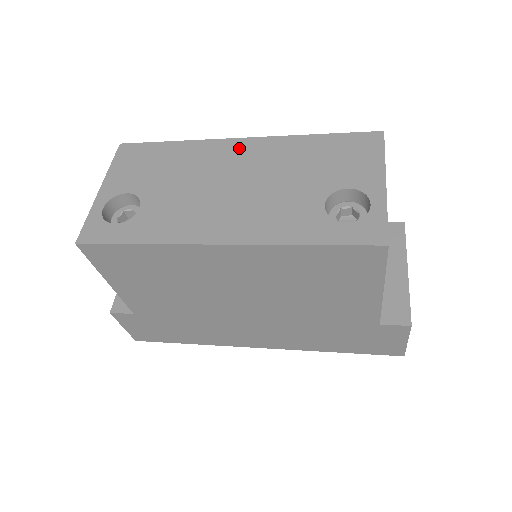
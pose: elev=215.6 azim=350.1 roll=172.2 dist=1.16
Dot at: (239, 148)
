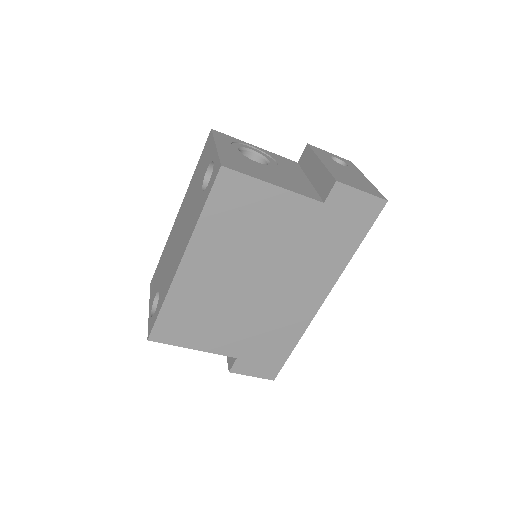
Dot at: (178, 219)
